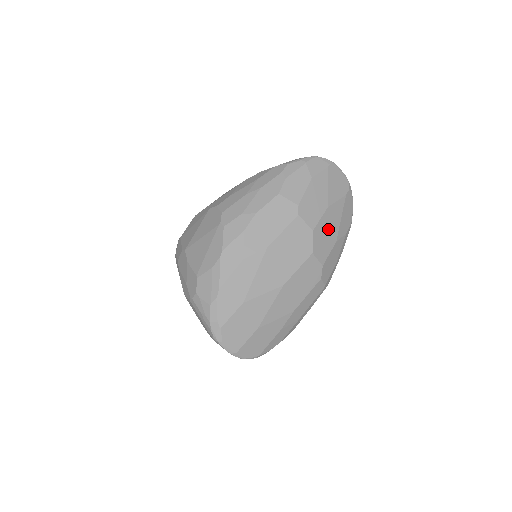
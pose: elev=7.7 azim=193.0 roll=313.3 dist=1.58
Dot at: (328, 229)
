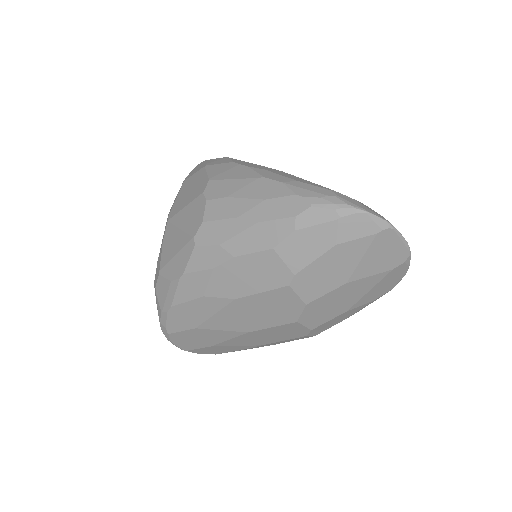
Dot at: (337, 302)
